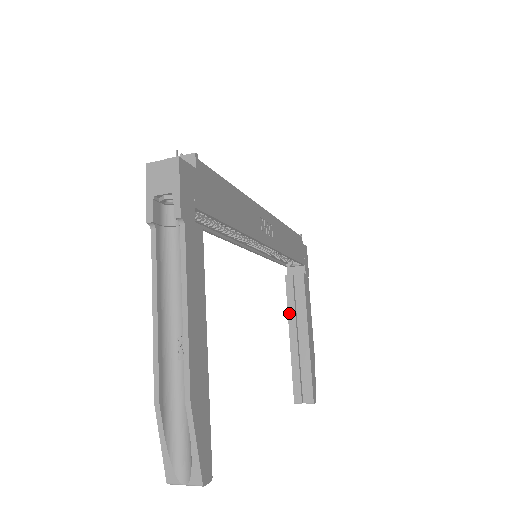
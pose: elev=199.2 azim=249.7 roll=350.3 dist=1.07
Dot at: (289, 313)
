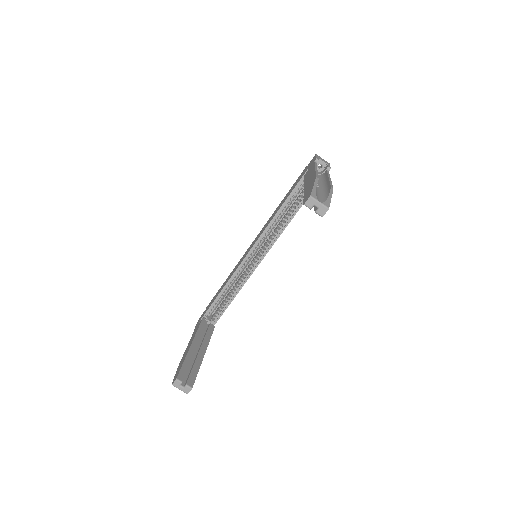
Dot at: (197, 334)
